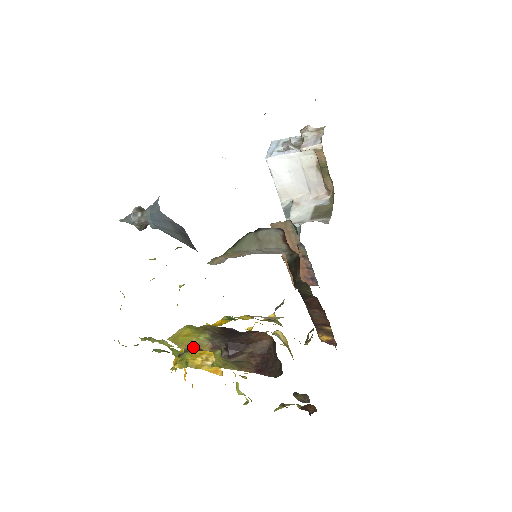
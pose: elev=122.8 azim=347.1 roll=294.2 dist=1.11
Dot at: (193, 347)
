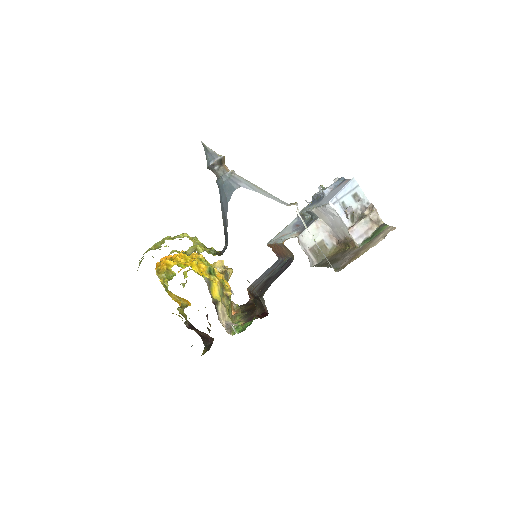
Dot at: occluded
